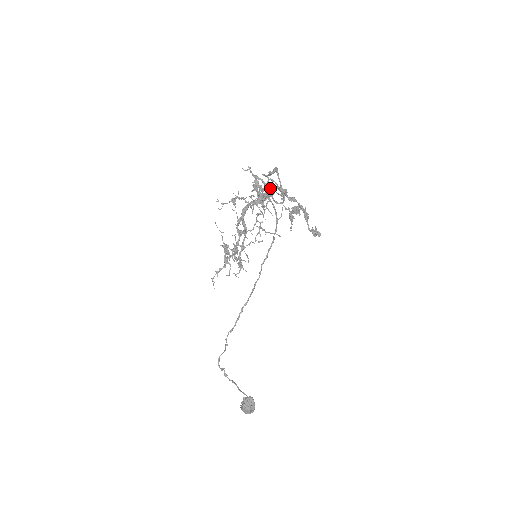
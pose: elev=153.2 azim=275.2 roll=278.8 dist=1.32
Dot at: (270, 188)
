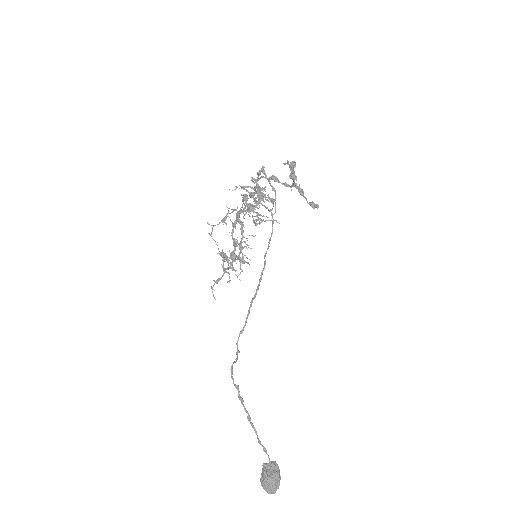
Dot at: occluded
